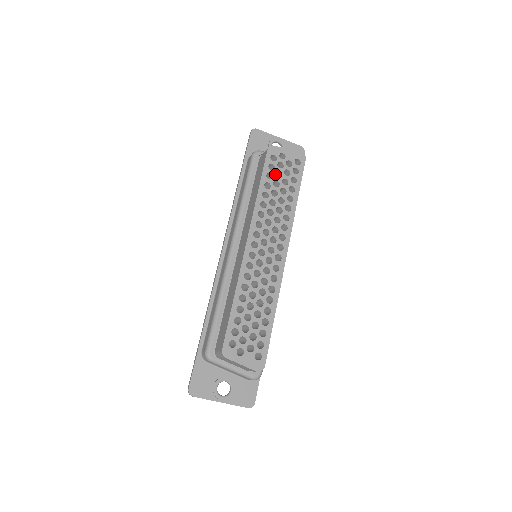
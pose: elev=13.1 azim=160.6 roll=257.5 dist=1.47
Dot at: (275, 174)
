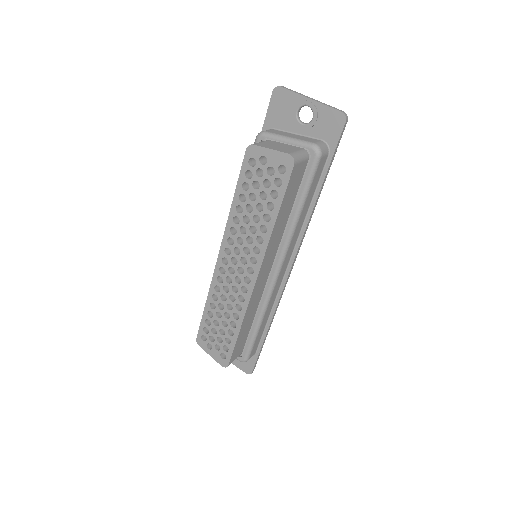
Dot at: occluded
